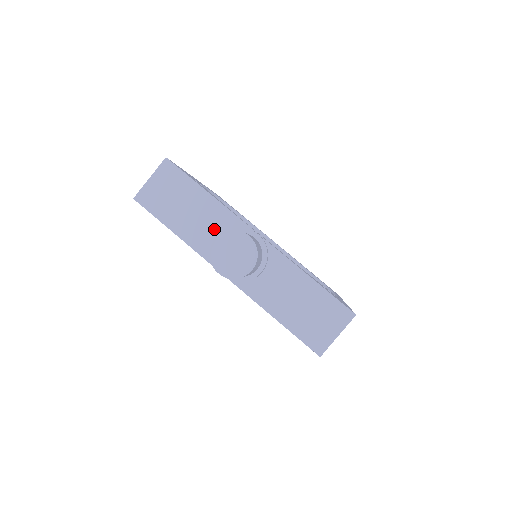
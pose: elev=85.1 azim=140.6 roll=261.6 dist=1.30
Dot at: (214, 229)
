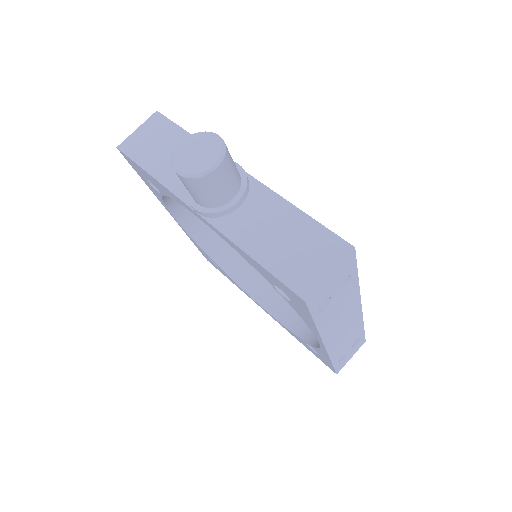
Dot at: occluded
